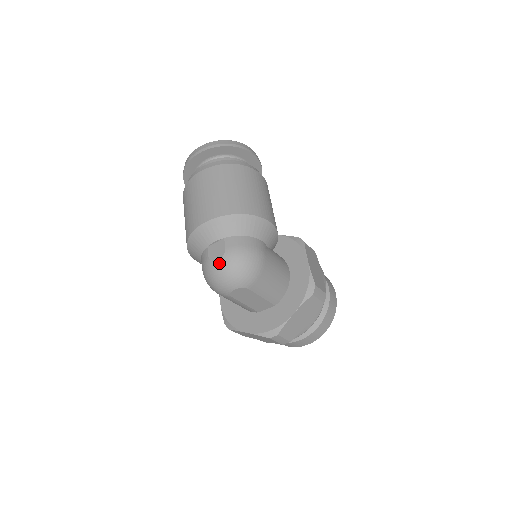
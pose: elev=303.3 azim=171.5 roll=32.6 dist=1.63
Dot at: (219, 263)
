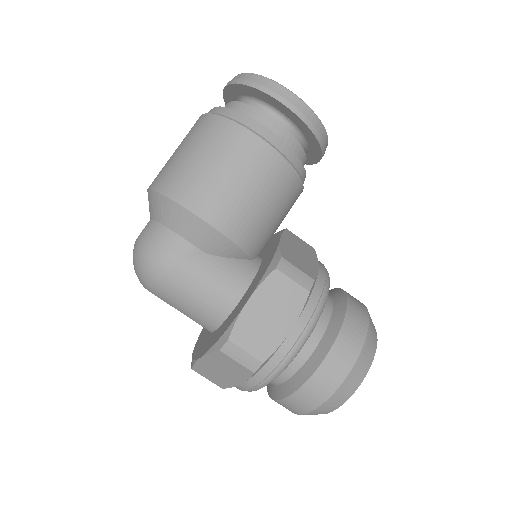
Dot at: occluded
